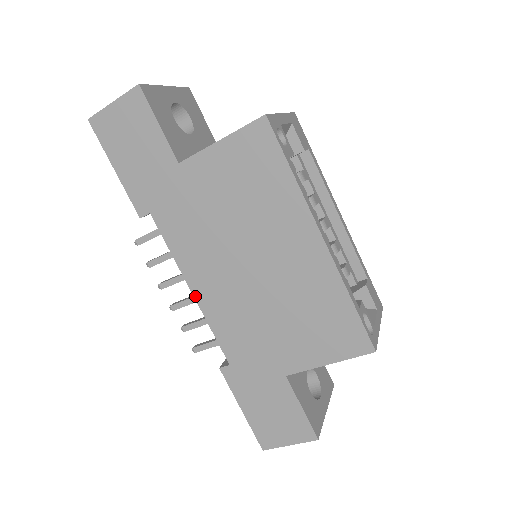
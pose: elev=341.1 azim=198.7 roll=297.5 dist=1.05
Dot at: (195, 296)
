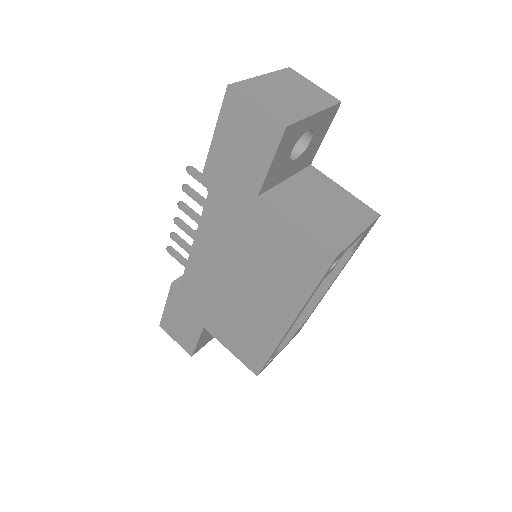
Dot at: (193, 248)
